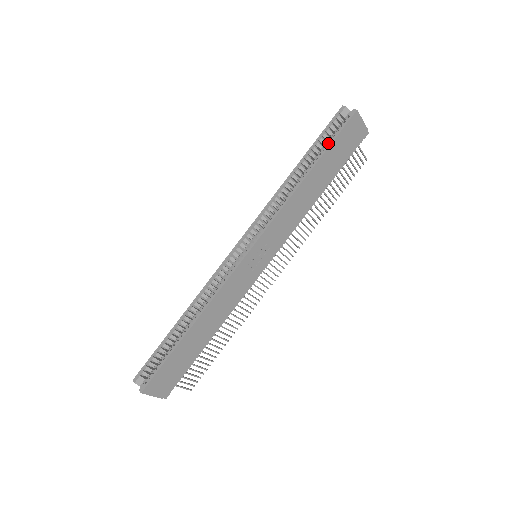
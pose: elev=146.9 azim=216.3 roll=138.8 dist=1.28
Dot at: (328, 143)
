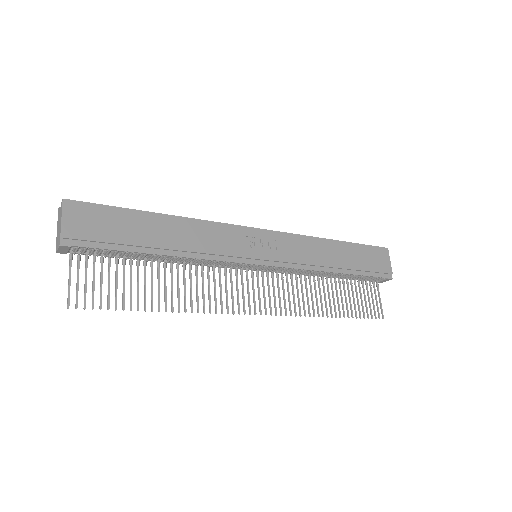
Dot at: (358, 245)
